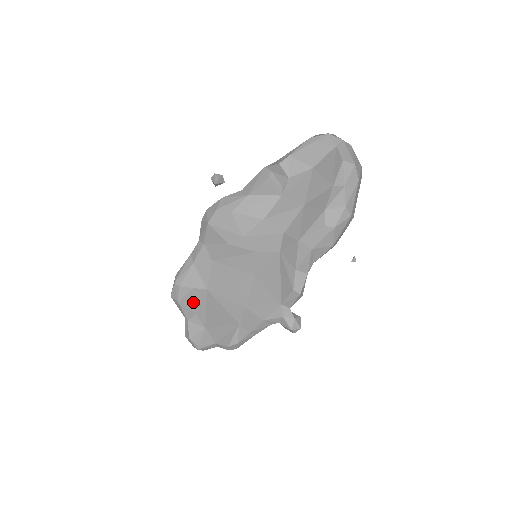
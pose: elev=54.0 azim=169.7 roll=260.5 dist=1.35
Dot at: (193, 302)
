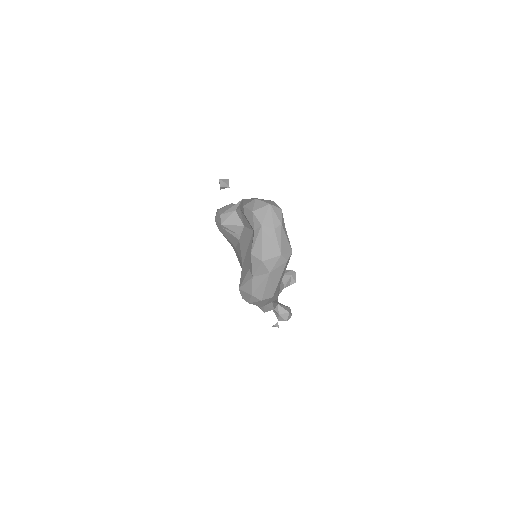
Dot at: occluded
